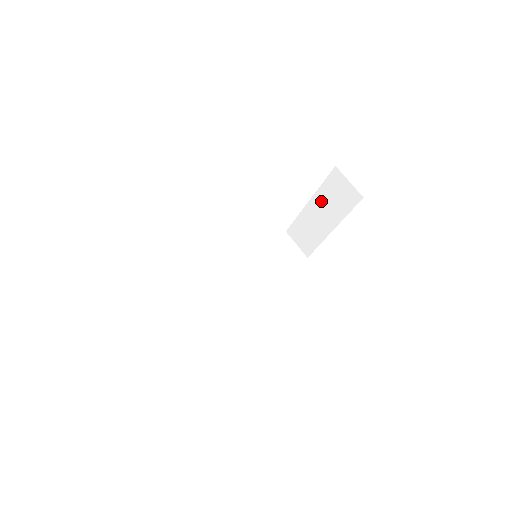
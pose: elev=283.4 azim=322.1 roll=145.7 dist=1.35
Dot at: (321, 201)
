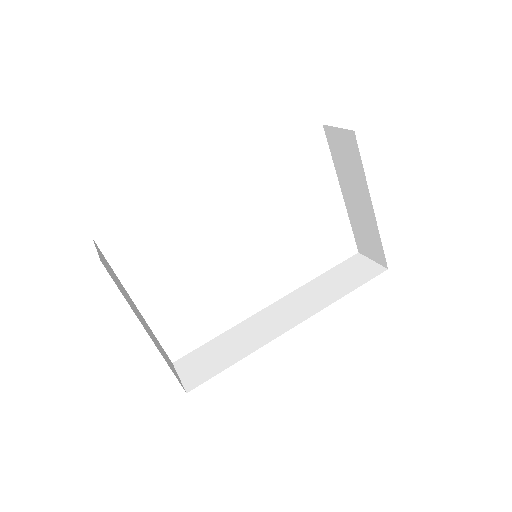
Dot at: (345, 179)
